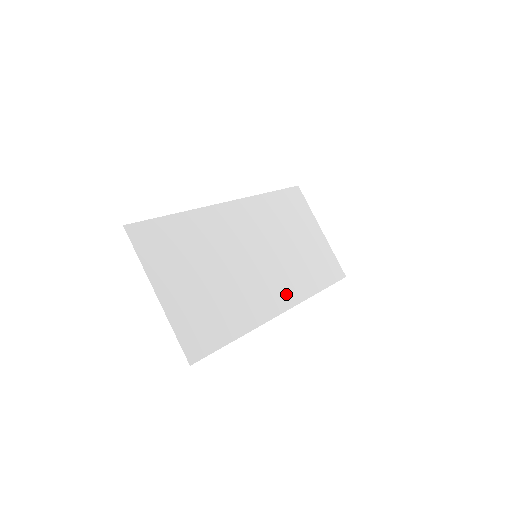
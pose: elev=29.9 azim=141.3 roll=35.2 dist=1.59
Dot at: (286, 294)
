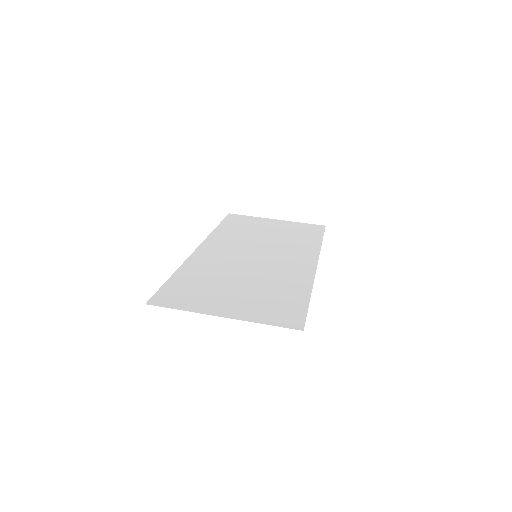
Dot at: (304, 257)
